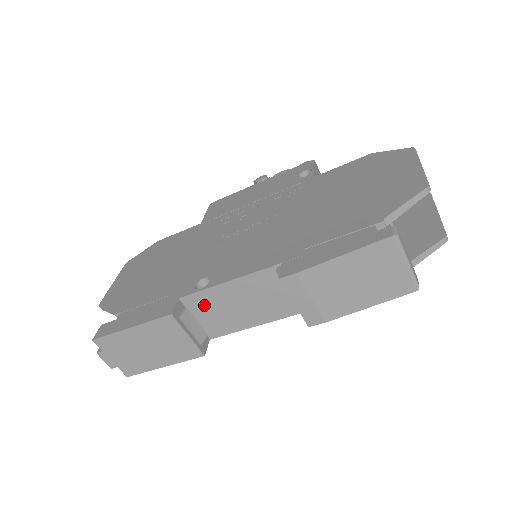
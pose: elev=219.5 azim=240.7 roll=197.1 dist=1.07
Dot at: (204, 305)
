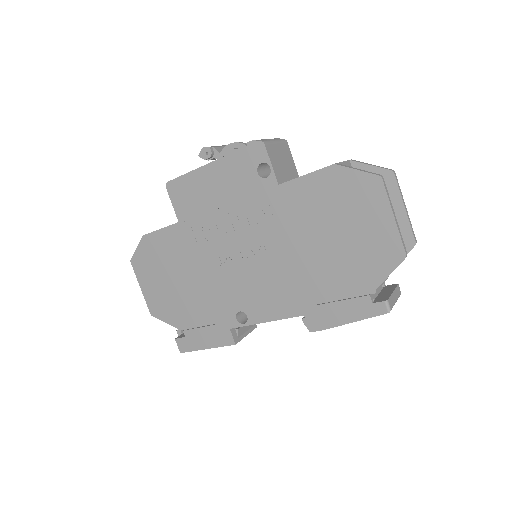
Dot at: occluded
